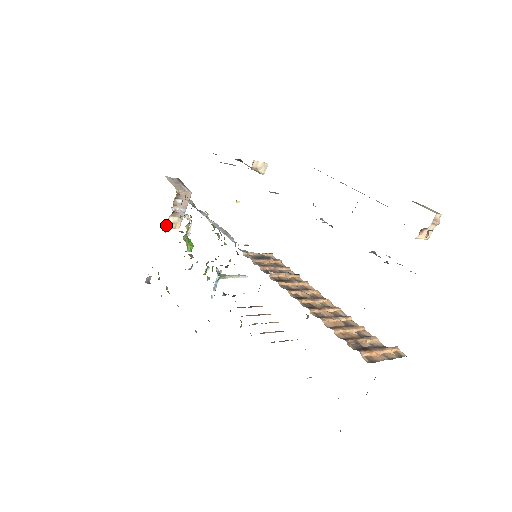
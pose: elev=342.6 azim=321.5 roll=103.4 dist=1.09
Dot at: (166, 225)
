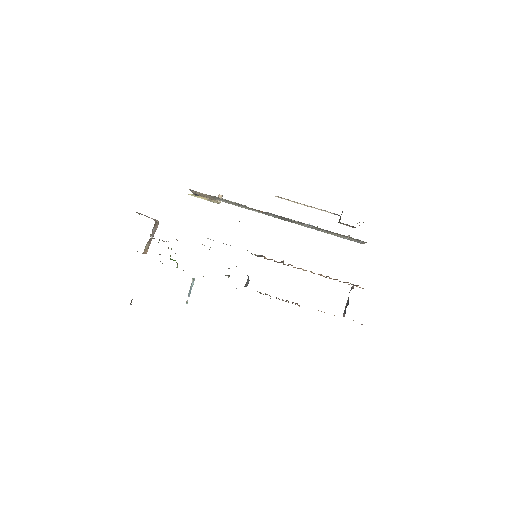
Dot at: occluded
